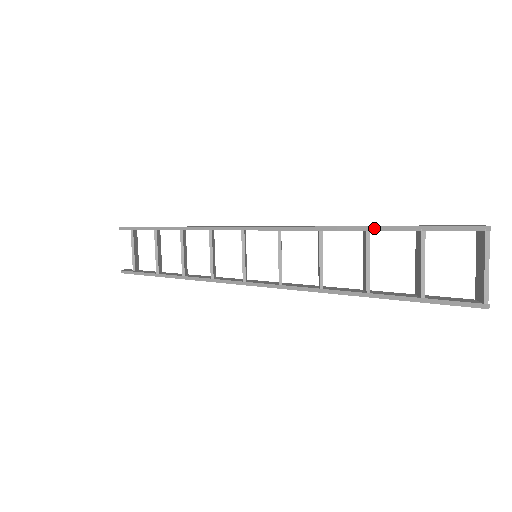
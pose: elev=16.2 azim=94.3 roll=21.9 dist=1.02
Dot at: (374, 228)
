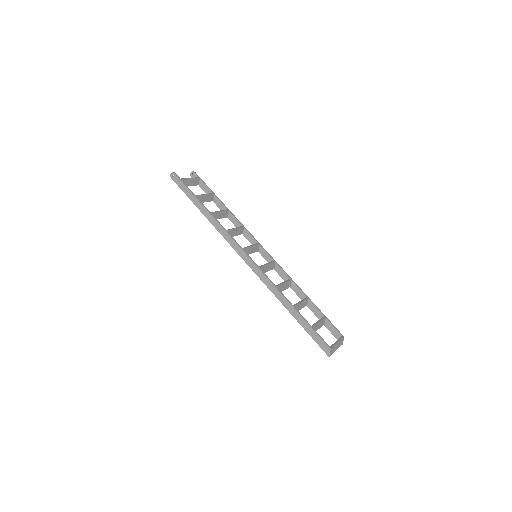
Dot at: (294, 317)
